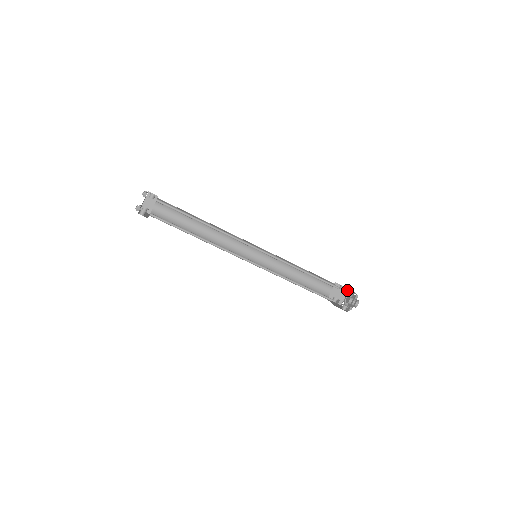
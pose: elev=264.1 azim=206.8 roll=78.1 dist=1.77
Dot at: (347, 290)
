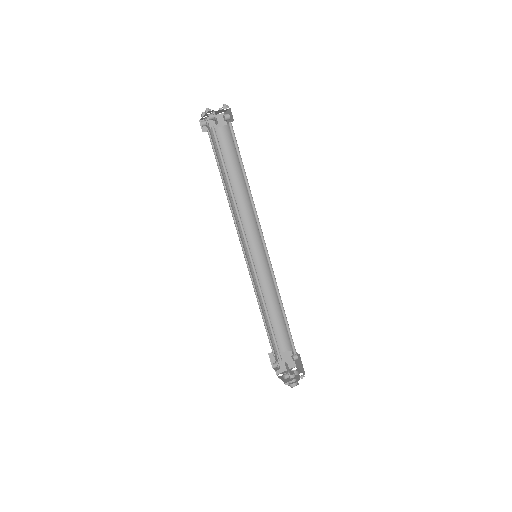
Dot at: (293, 365)
